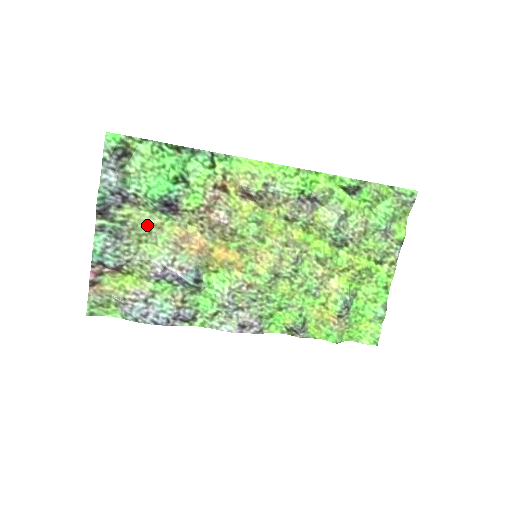
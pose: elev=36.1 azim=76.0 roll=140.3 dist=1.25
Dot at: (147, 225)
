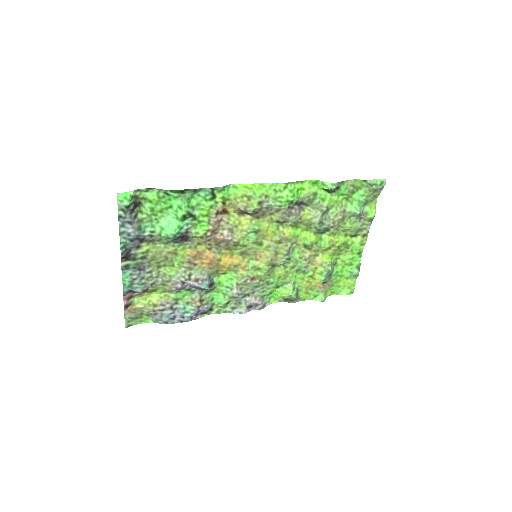
Dot at: (163, 254)
